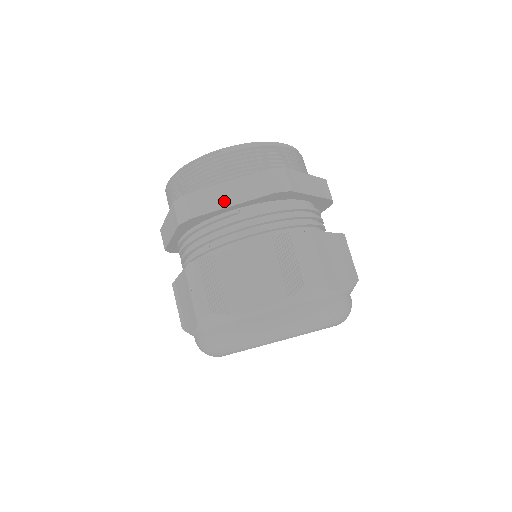
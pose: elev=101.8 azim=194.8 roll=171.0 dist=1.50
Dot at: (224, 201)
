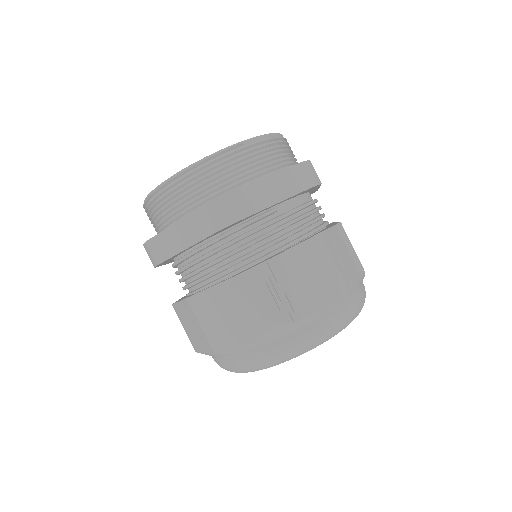
Dot at: (267, 199)
